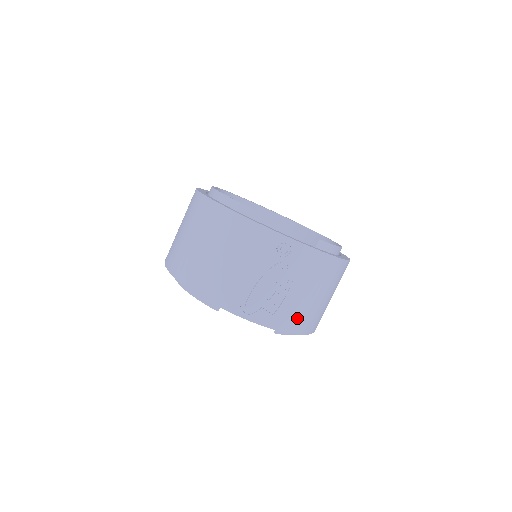
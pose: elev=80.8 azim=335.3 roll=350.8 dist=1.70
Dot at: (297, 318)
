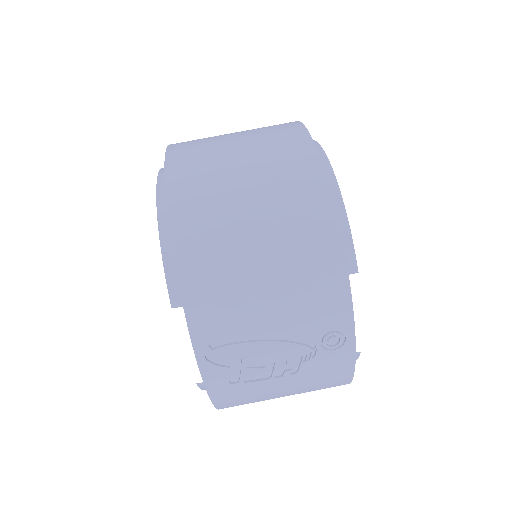
Dot at: (241, 400)
